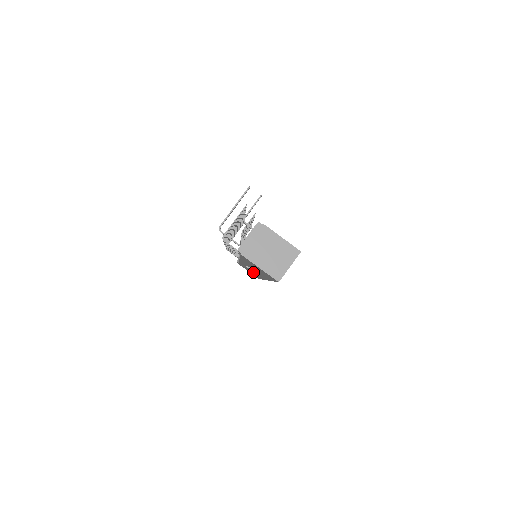
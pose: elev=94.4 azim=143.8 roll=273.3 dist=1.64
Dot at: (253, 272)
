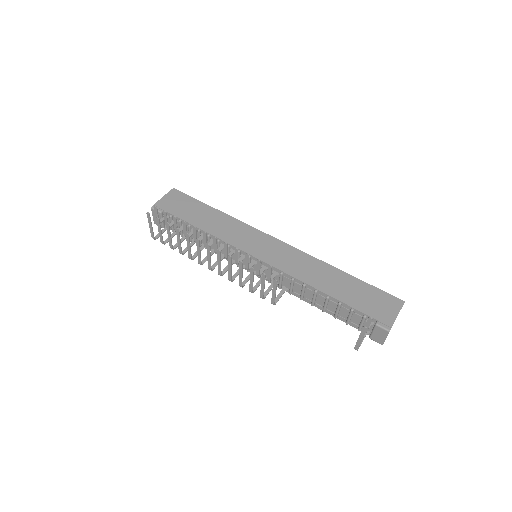
Dot at: occluded
